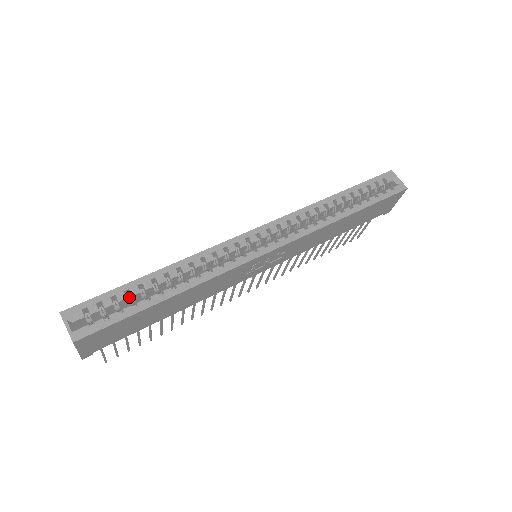
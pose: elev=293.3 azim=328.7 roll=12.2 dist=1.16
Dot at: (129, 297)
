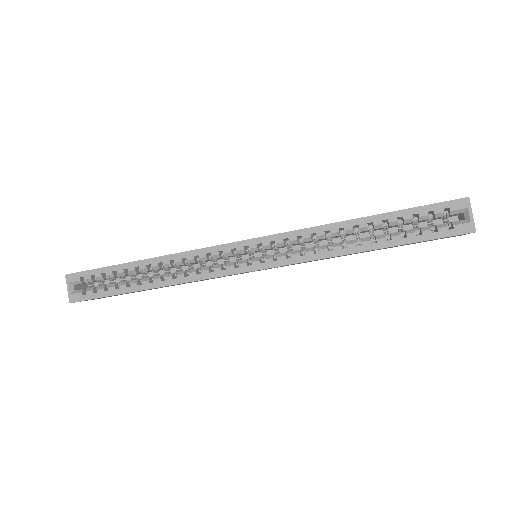
Dot at: occluded
